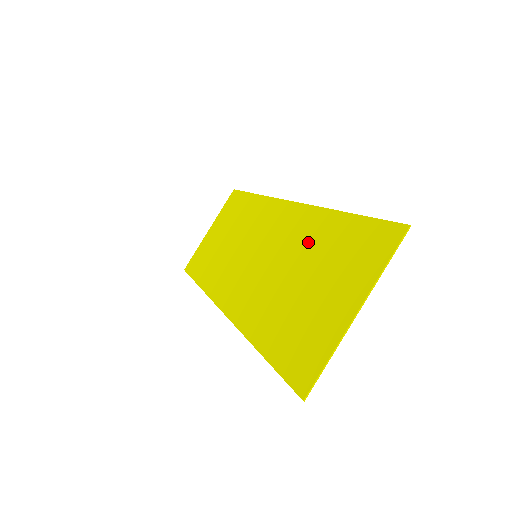
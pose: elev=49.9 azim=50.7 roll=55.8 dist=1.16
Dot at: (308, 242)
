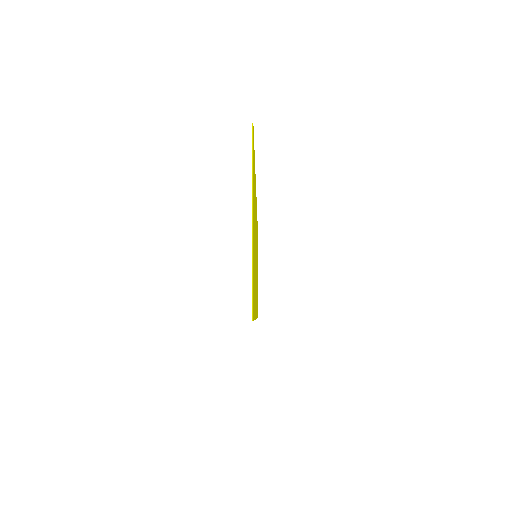
Dot at: occluded
